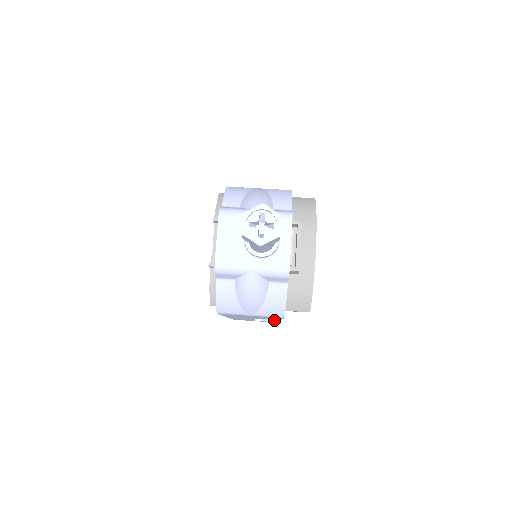
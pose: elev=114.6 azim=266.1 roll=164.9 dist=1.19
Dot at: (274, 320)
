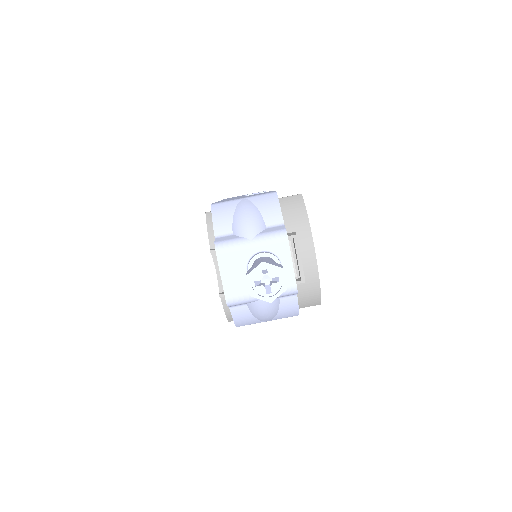
Dot at: occluded
